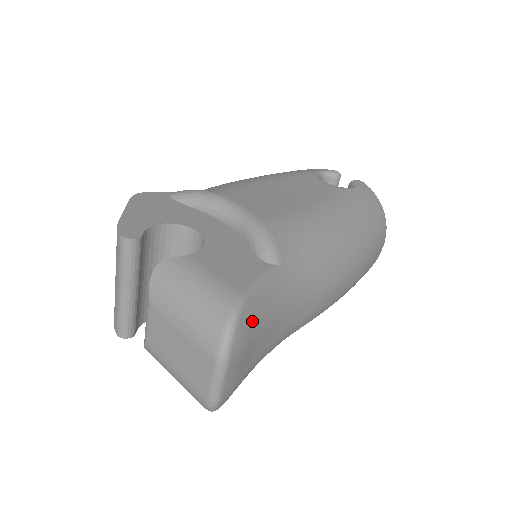
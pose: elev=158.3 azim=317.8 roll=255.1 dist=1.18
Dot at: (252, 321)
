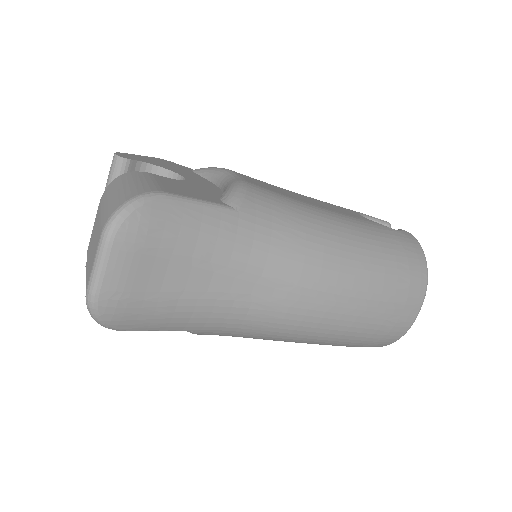
Dot at: (164, 222)
